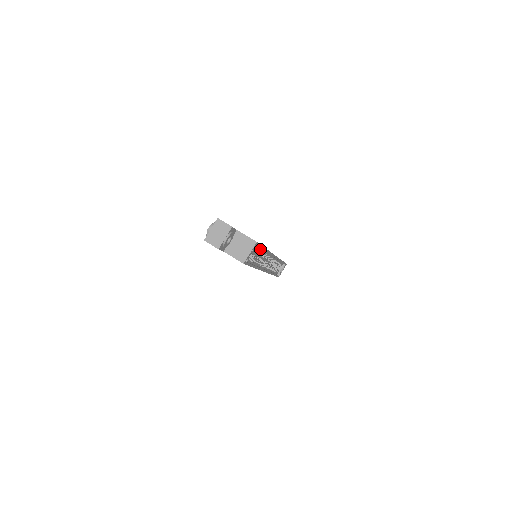
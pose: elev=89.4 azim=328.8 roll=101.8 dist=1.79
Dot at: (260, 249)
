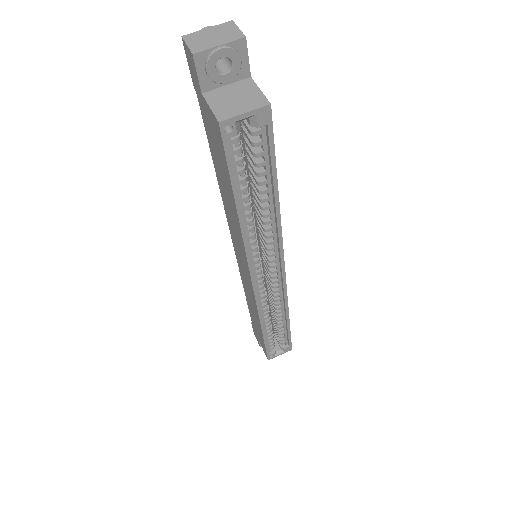
Dot at: (268, 179)
